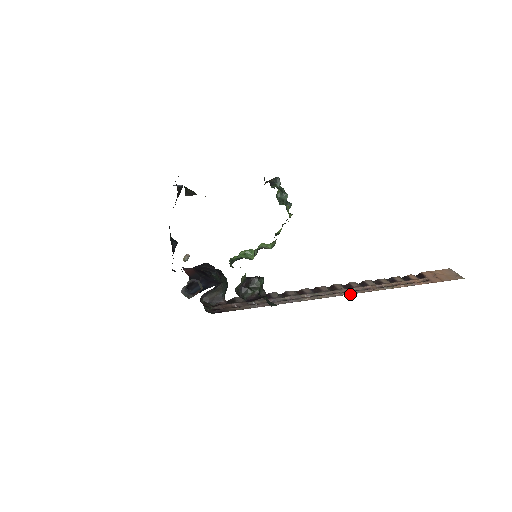
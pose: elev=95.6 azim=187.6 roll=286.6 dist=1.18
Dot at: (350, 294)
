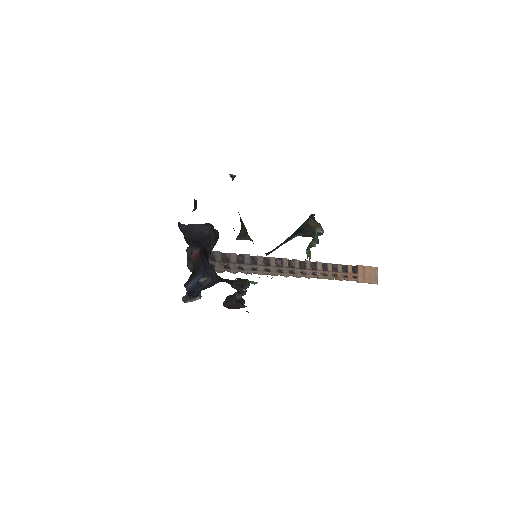
Dot at: occluded
